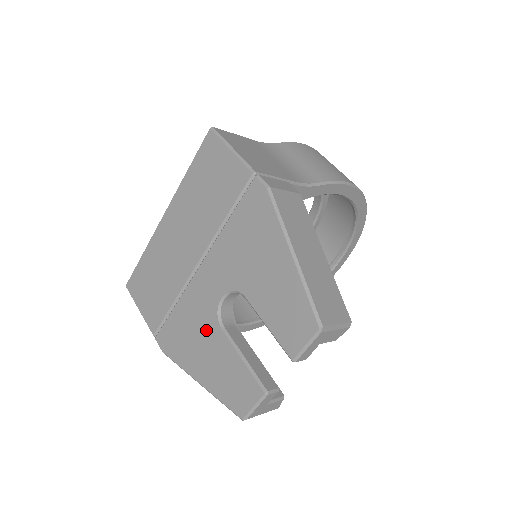
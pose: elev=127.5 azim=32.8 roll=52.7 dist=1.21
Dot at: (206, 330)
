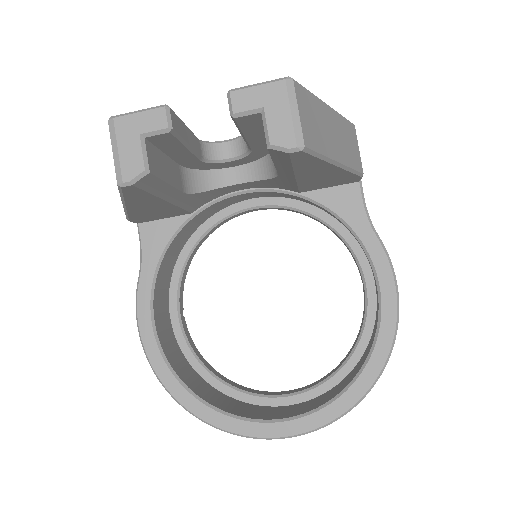
Dot at: occluded
